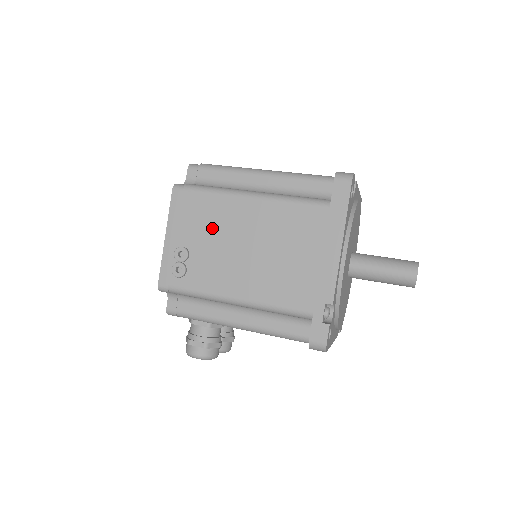
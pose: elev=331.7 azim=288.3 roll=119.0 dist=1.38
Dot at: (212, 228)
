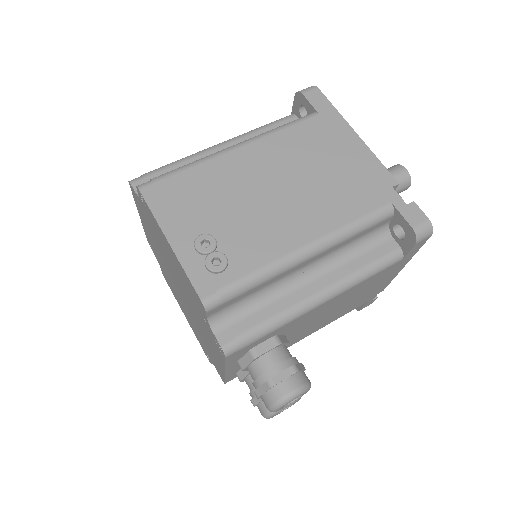
Dot at: (220, 197)
